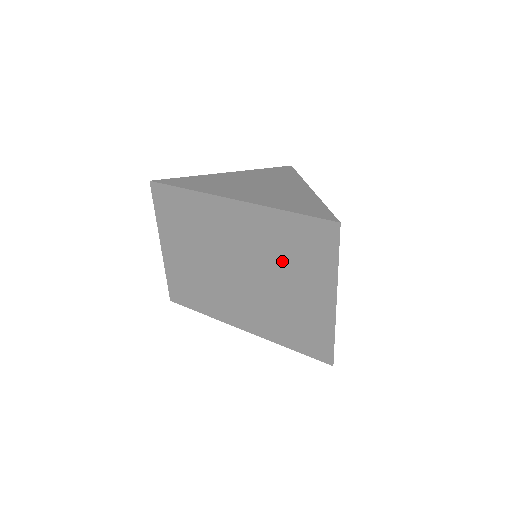
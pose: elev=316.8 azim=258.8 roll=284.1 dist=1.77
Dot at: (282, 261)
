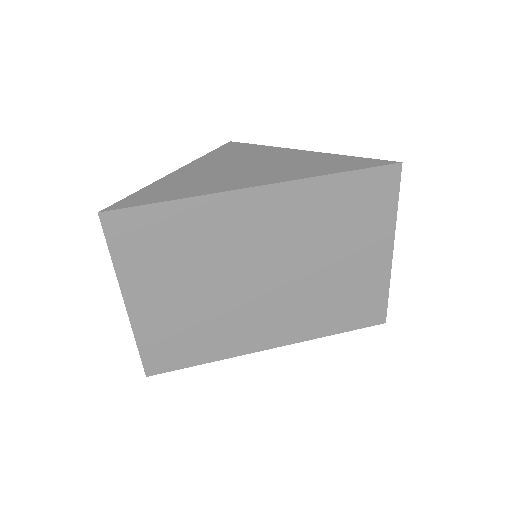
Dot at: (329, 237)
